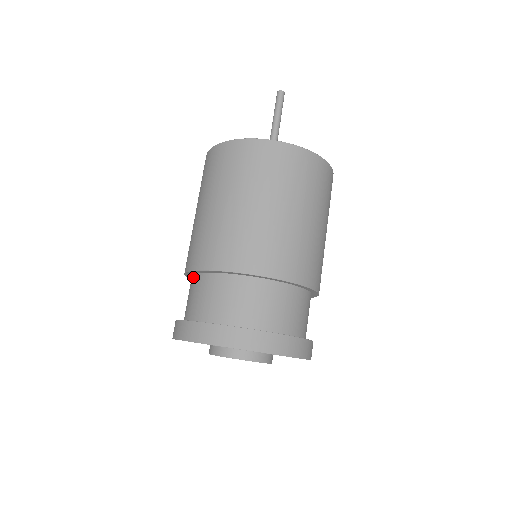
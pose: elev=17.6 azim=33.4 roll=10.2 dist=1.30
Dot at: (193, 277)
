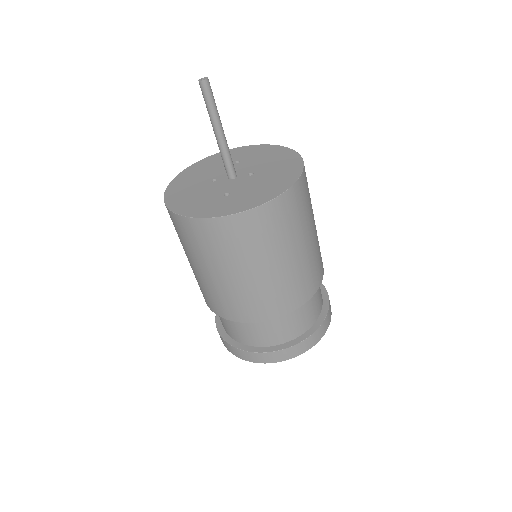
Dot at: occluded
